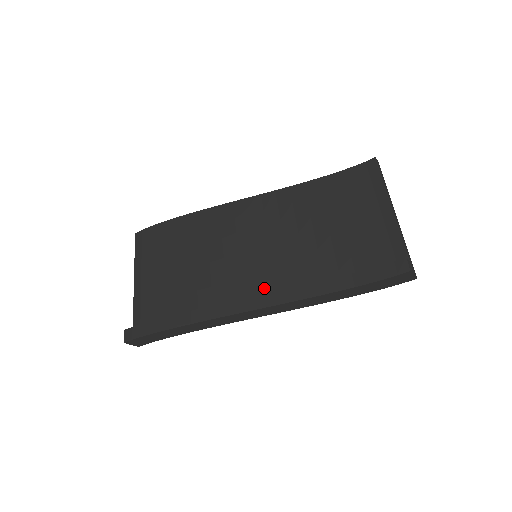
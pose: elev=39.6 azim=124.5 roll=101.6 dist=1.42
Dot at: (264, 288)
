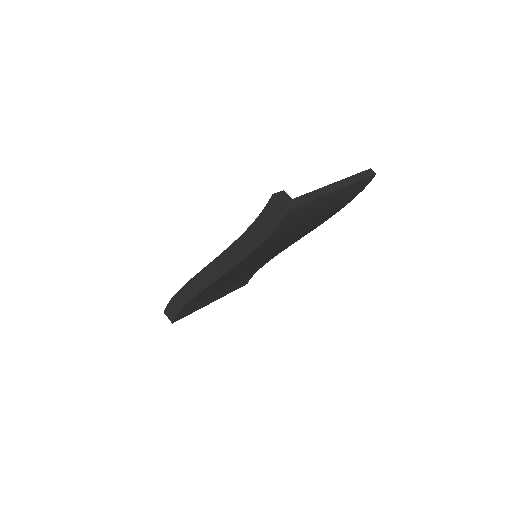
Dot at: occluded
